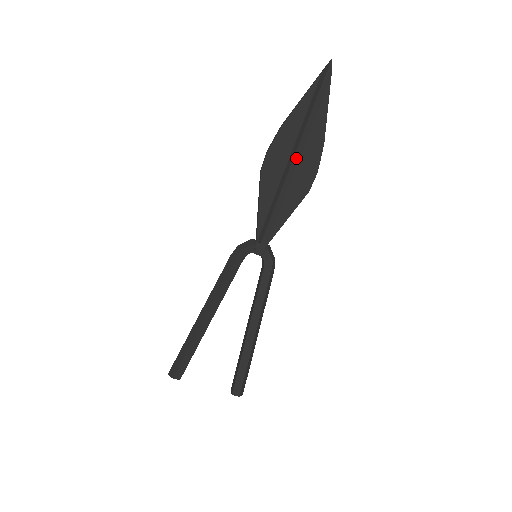
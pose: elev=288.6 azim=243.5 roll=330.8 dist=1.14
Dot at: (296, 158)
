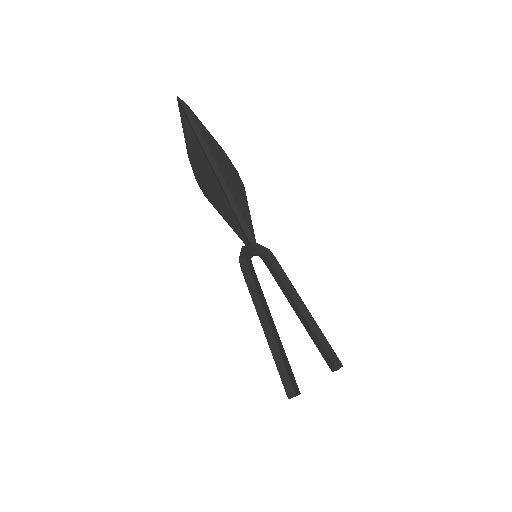
Dot at: (216, 171)
